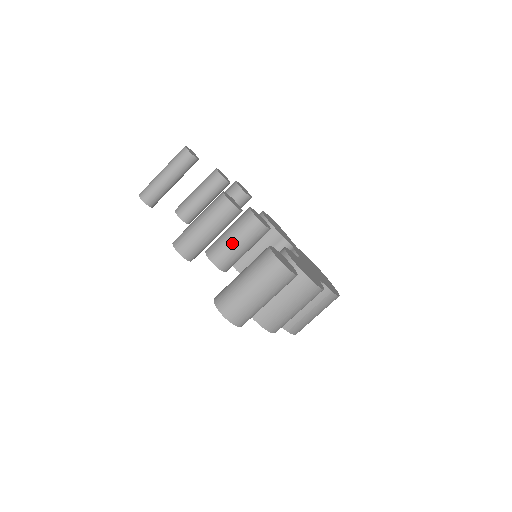
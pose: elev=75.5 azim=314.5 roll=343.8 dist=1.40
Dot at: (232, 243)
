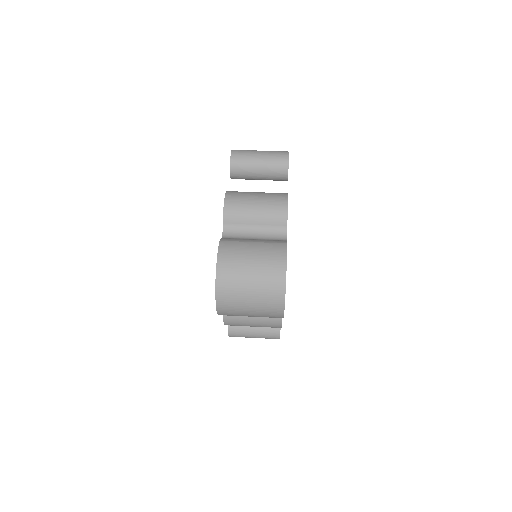
Dot at: occluded
